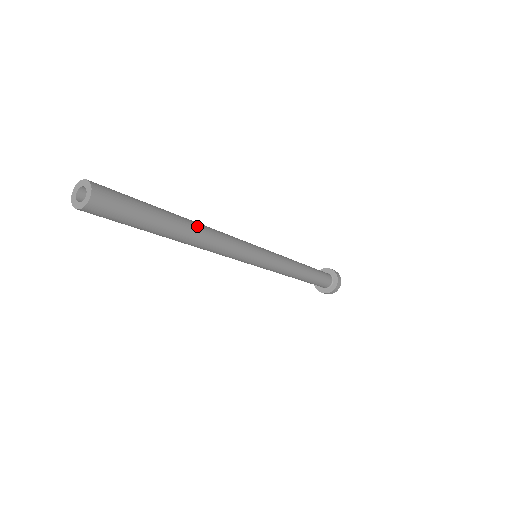
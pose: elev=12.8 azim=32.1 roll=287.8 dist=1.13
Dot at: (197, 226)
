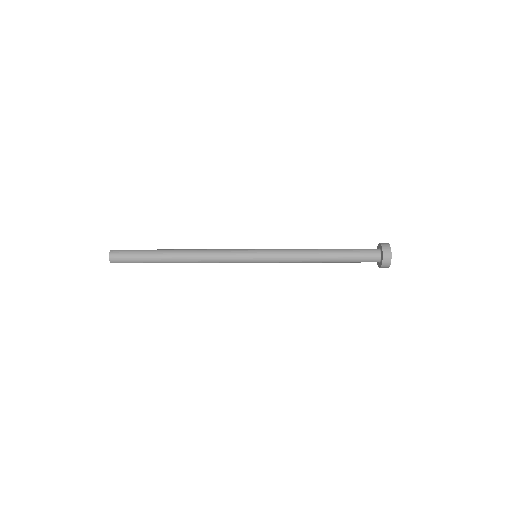
Dot at: (182, 253)
